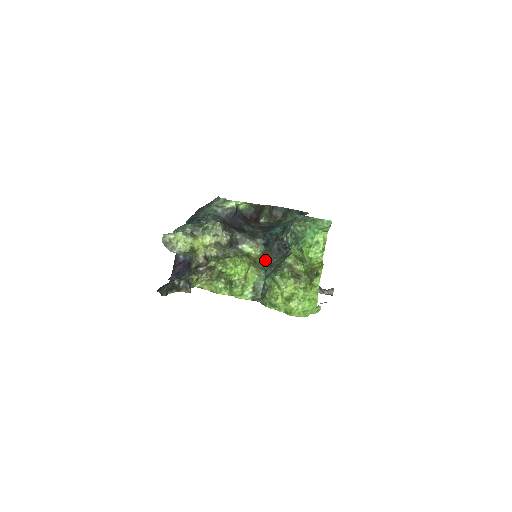
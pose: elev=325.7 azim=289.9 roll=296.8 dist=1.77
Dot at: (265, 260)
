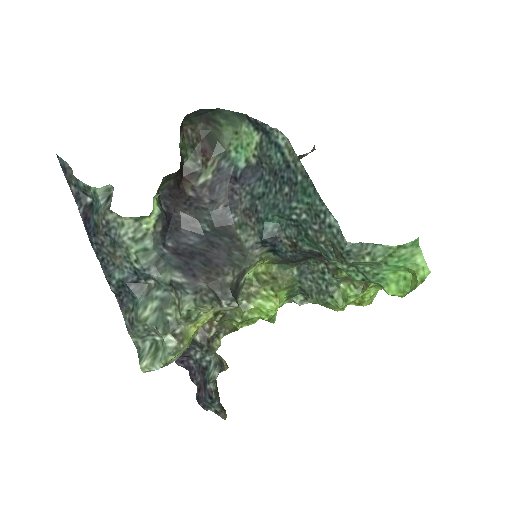
Dot at: (285, 267)
